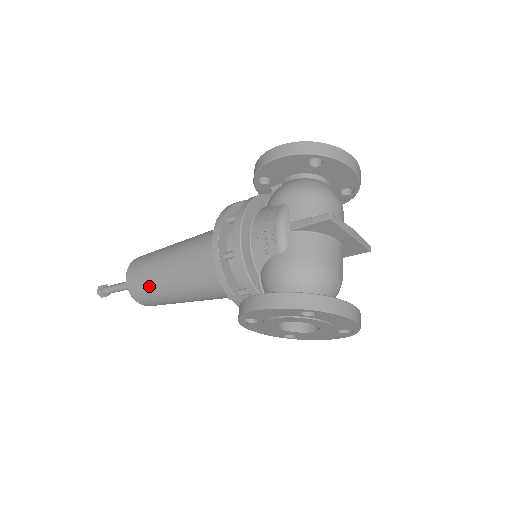
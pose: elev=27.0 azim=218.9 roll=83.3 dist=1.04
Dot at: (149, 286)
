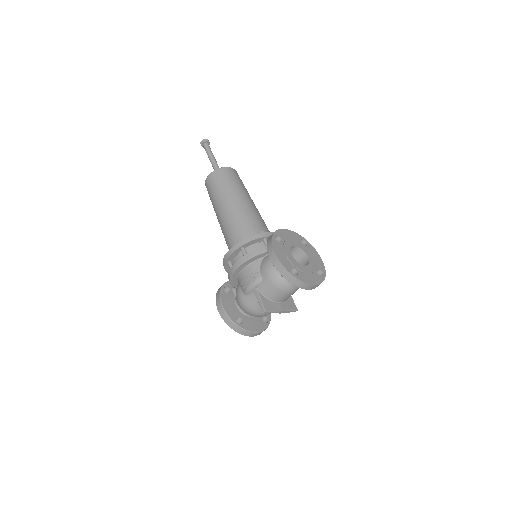
Dot at: occluded
